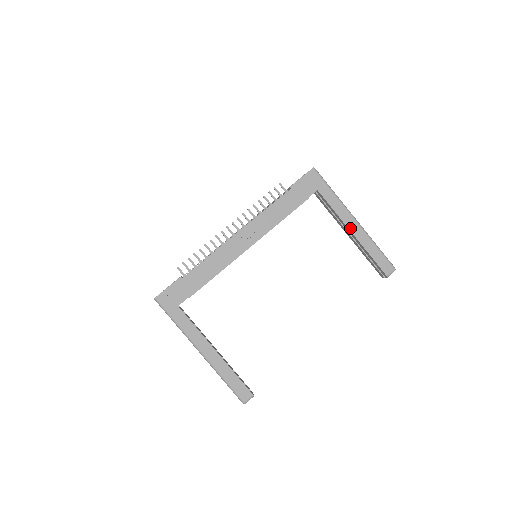
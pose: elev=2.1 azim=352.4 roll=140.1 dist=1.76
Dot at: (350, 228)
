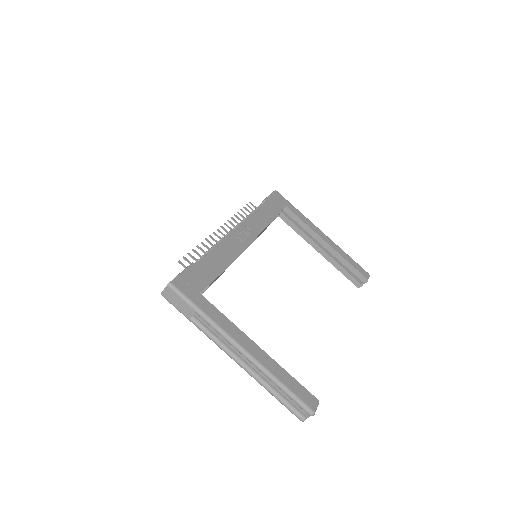
Dot at: (323, 238)
